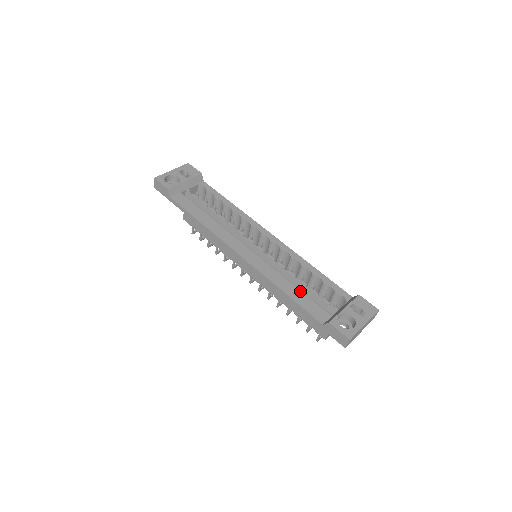
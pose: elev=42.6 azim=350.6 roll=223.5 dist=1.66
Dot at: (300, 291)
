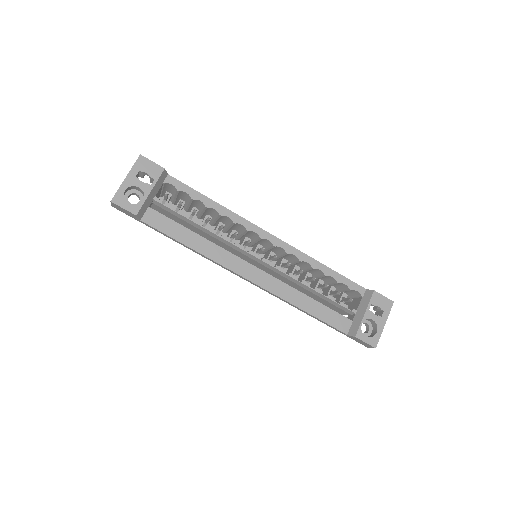
Dot at: (319, 303)
